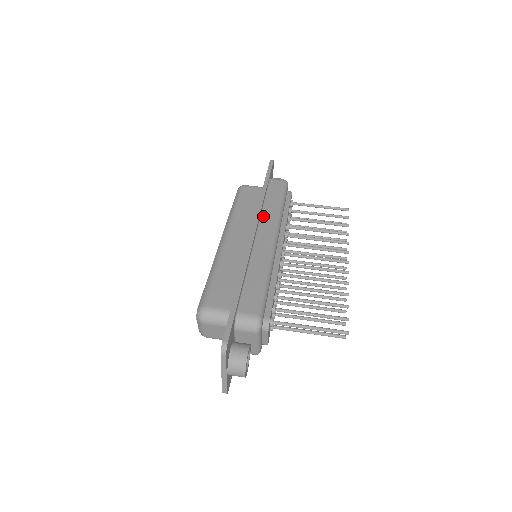
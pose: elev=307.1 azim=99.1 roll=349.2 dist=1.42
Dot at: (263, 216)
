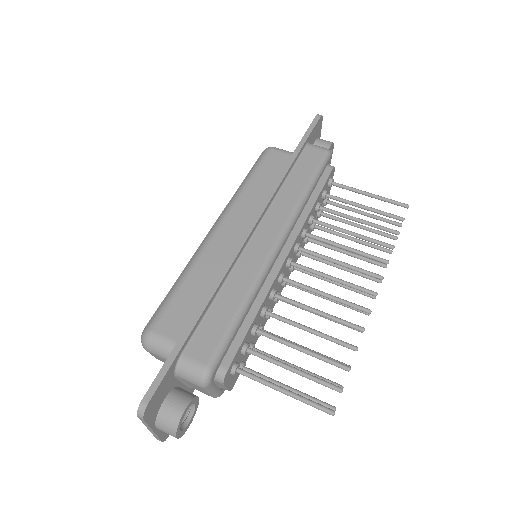
Dot at: (275, 204)
